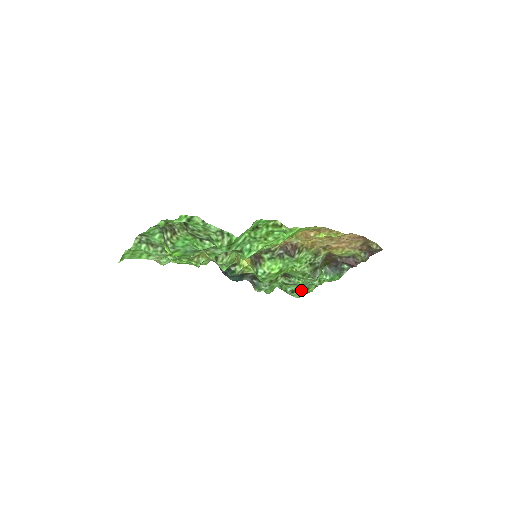
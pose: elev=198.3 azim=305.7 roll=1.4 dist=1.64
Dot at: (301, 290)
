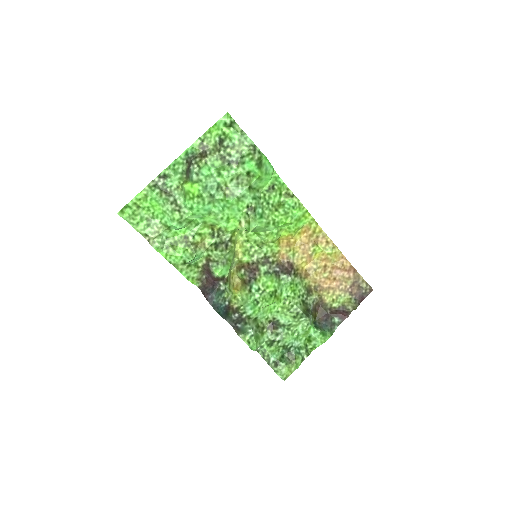
Dot at: (286, 361)
